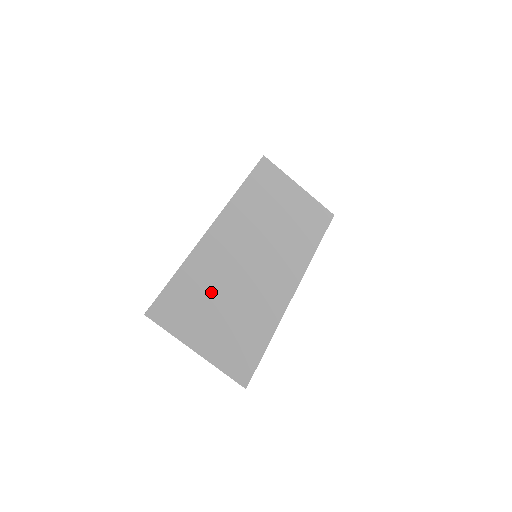
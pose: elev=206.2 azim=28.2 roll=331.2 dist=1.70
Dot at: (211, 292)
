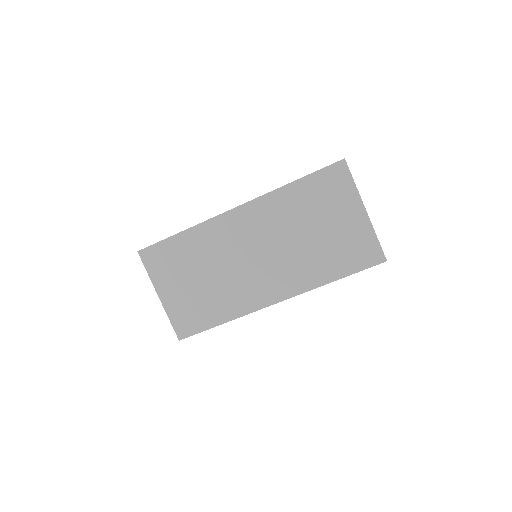
Dot at: (195, 263)
